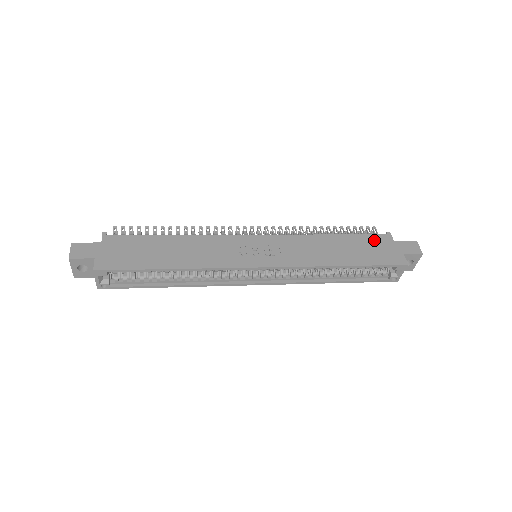
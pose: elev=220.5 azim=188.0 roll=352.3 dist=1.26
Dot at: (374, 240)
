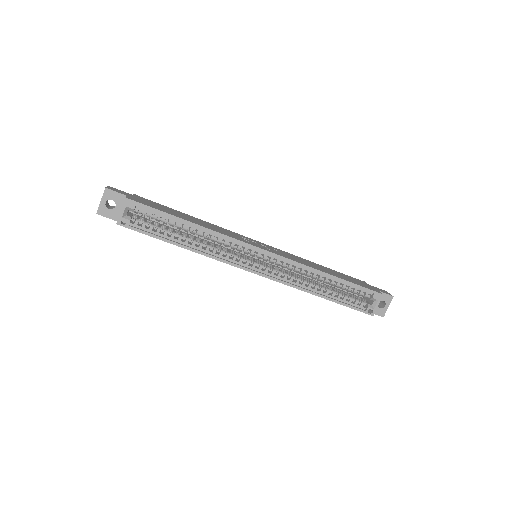
Dot at: (353, 278)
